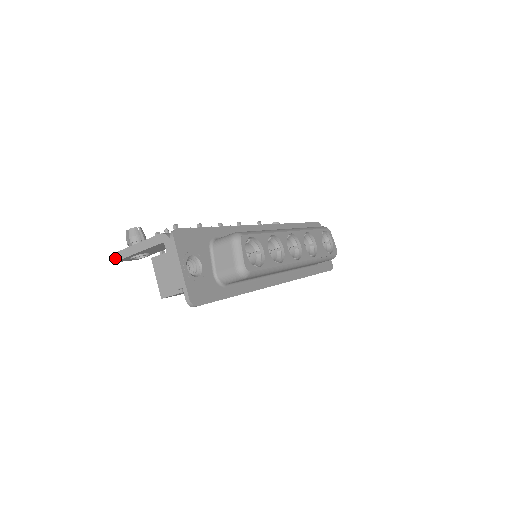
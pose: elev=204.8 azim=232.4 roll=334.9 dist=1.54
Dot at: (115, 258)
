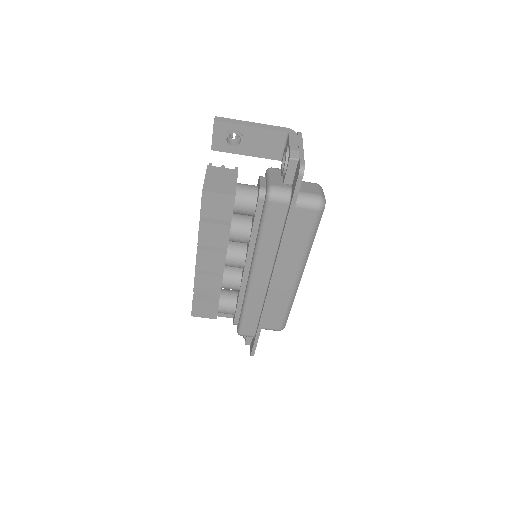
Dot at: (219, 119)
